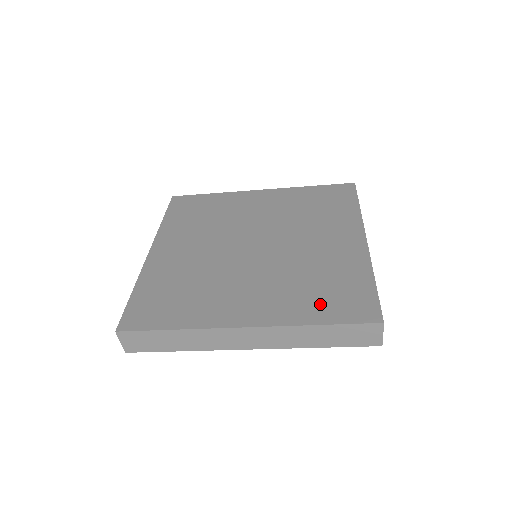
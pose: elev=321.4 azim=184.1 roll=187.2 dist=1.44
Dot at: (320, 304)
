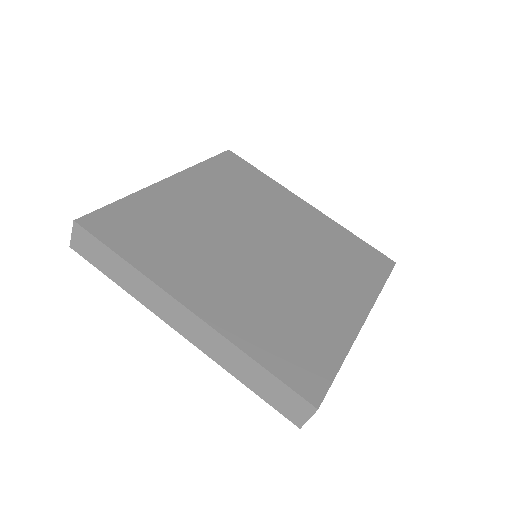
Dot at: (274, 344)
